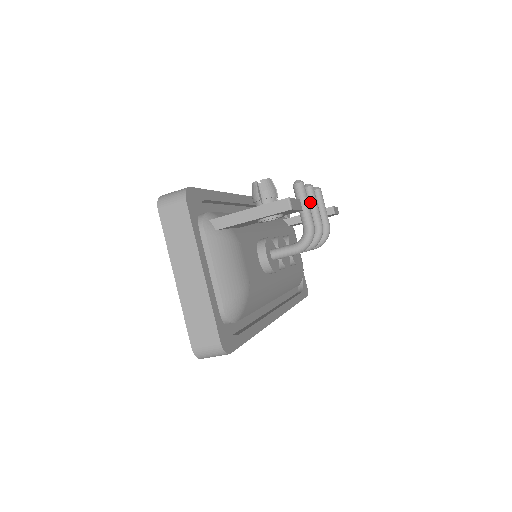
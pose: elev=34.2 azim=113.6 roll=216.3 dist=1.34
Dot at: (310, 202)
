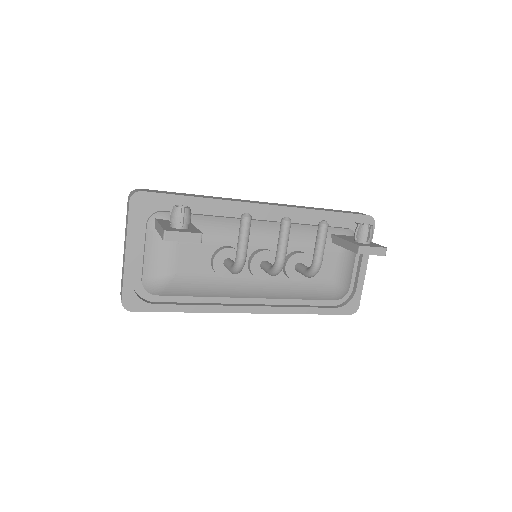
Dot at: (279, 235)
